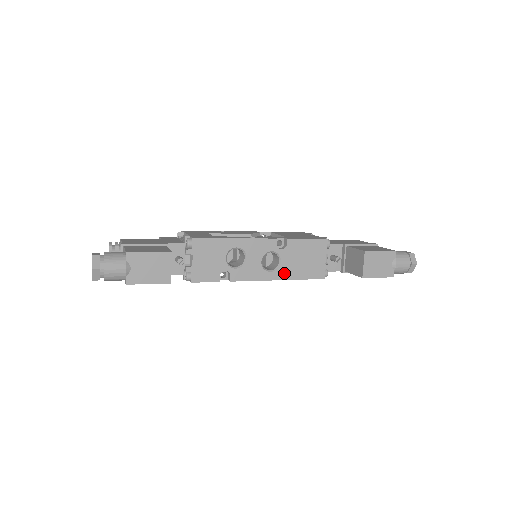
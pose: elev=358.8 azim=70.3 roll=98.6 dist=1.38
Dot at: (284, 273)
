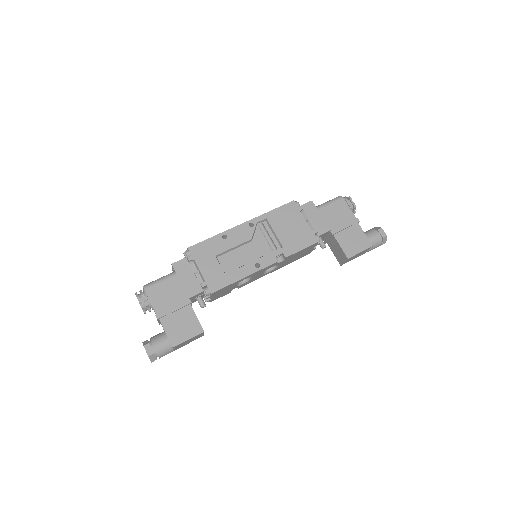
Dot at: (279, 267)
